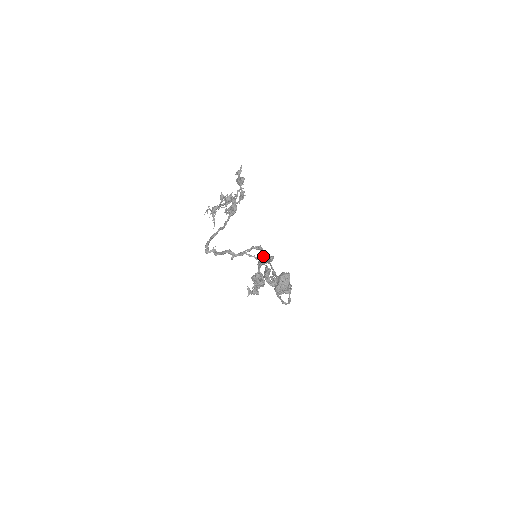
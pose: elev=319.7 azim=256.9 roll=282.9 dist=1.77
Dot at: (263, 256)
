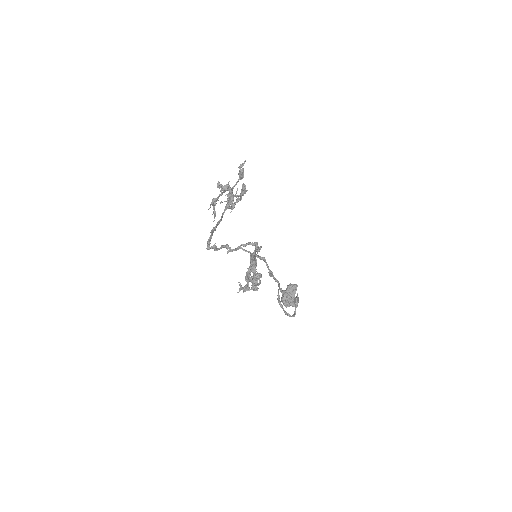
Dot at: occluded
